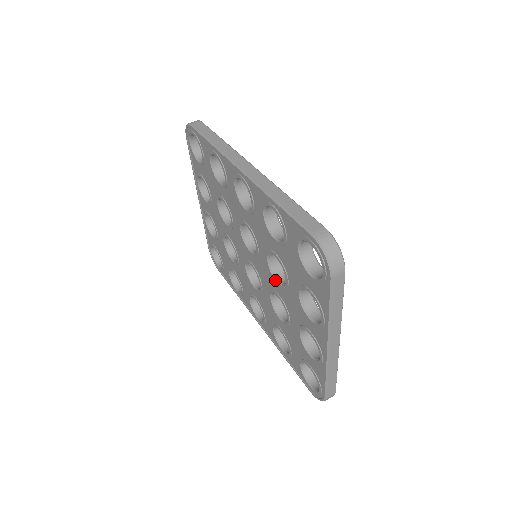
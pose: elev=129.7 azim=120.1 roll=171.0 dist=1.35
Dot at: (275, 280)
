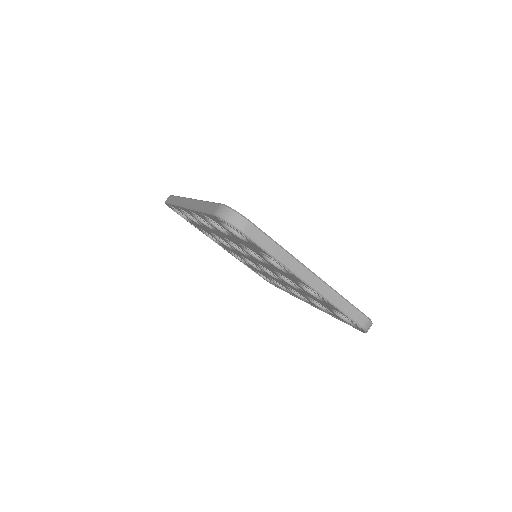
Dot at: (263, 263)
